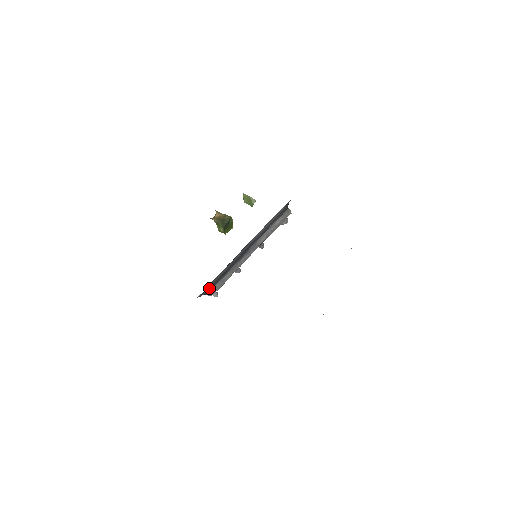
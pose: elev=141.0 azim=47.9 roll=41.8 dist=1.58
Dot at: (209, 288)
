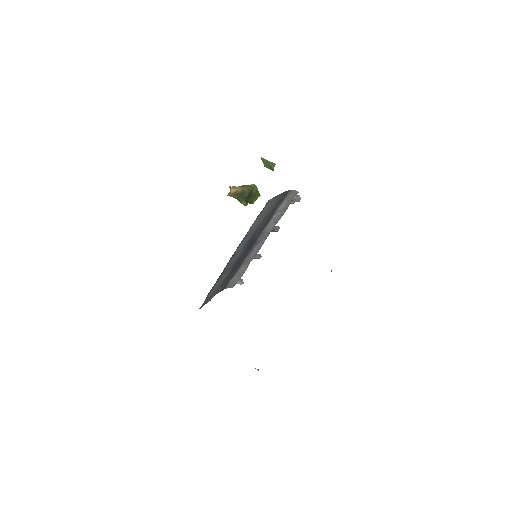
Dot at: (222, 286)
